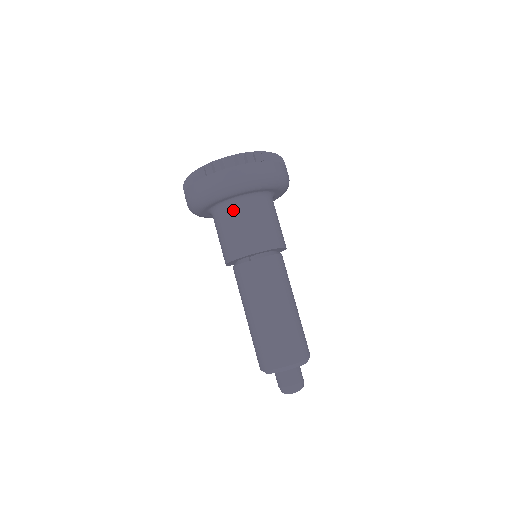
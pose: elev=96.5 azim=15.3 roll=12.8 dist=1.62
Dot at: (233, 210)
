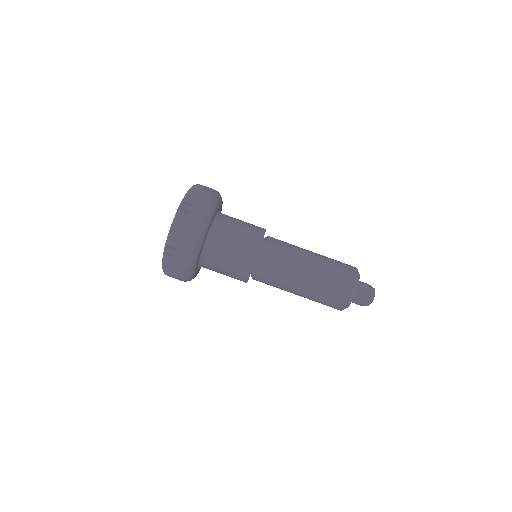
Dot at: (208, 267)
